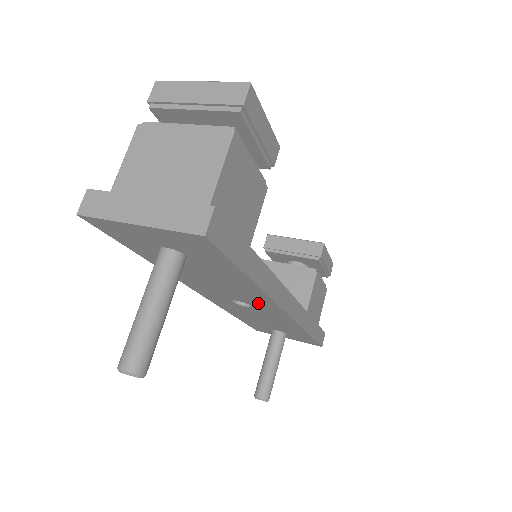
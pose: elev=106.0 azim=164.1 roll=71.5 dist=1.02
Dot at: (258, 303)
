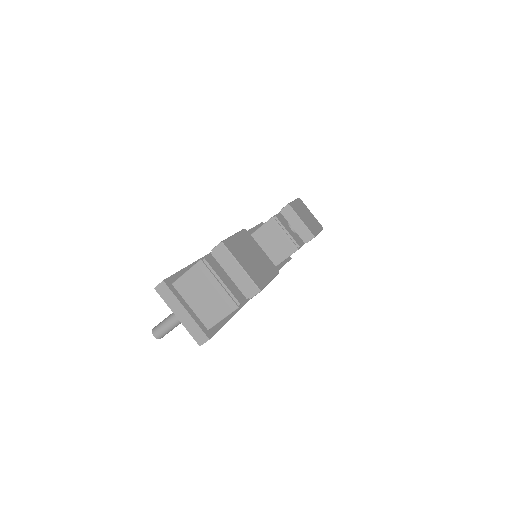
Dot at: occluded
